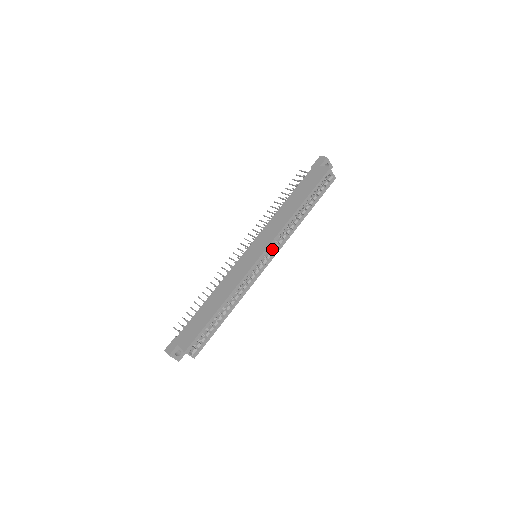
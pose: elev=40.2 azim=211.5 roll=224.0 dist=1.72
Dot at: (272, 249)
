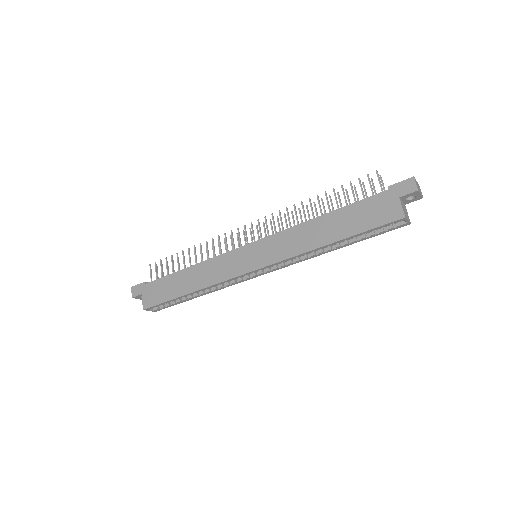
Dot at: occluded
